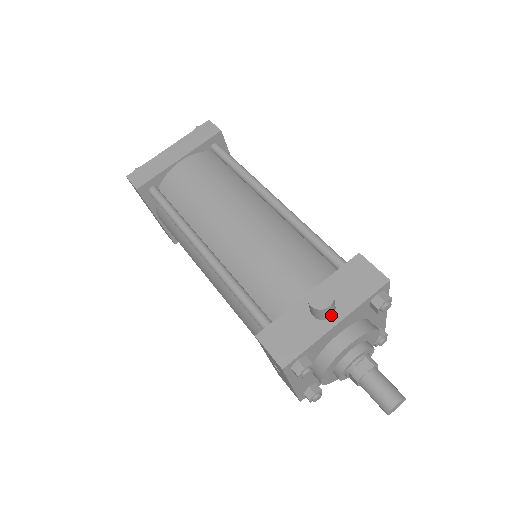
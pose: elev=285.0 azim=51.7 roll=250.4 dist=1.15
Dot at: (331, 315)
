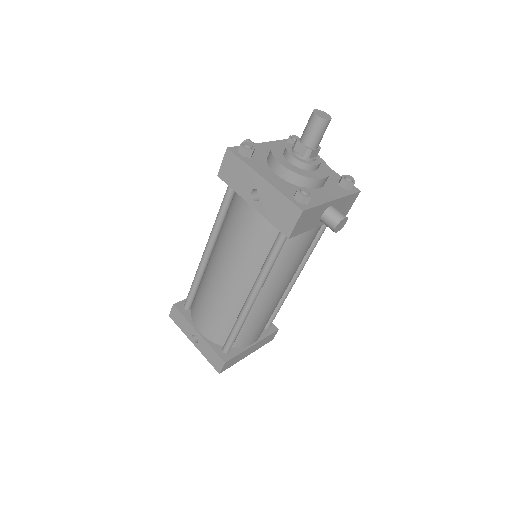
Dot at: occluded
